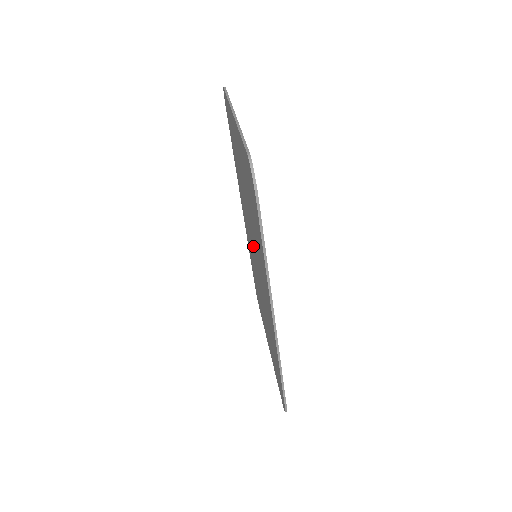
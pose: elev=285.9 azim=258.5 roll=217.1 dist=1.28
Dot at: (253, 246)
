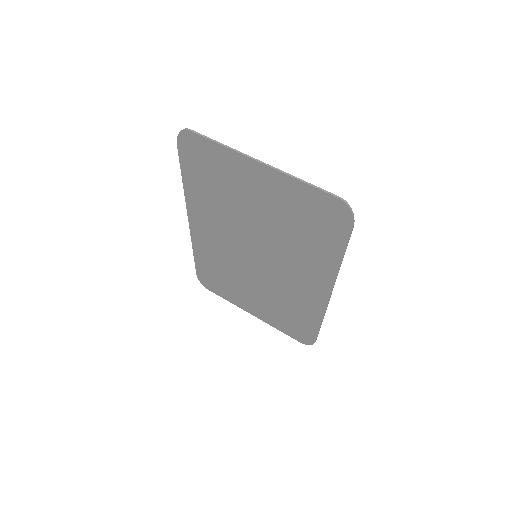
Dot at: (254, 250)
